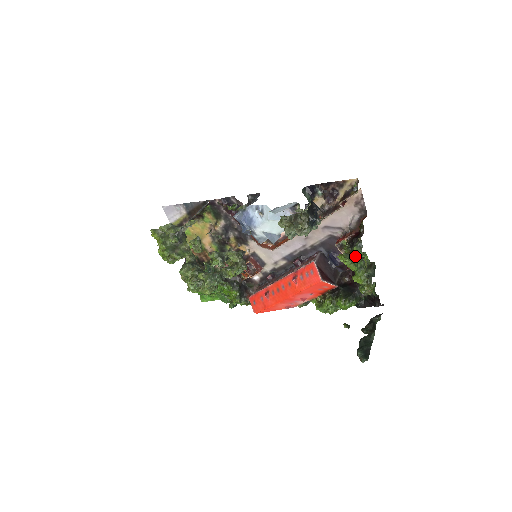
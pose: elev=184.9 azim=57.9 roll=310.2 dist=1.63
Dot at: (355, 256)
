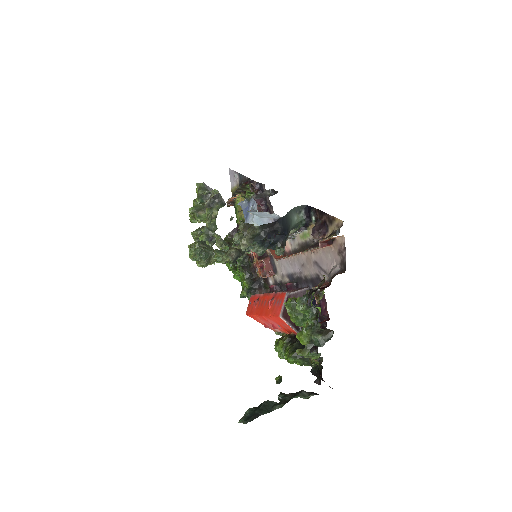
Dot at: occluded
